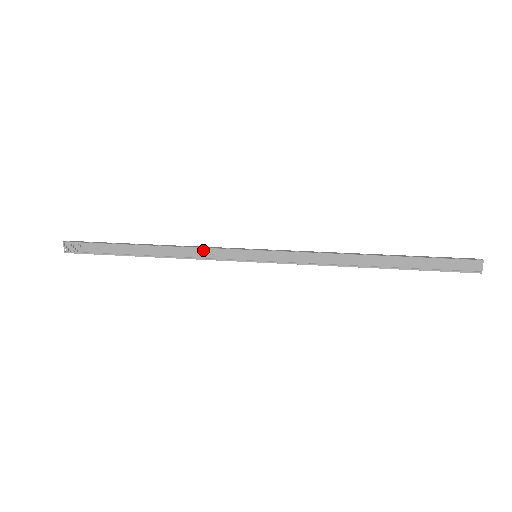
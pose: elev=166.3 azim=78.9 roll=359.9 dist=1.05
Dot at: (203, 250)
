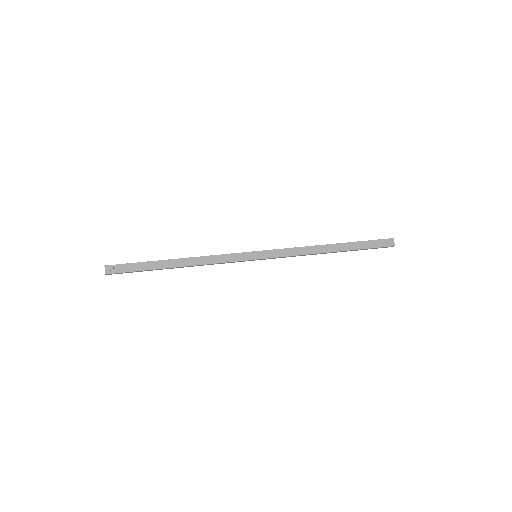
Dot at: (218, 256)
